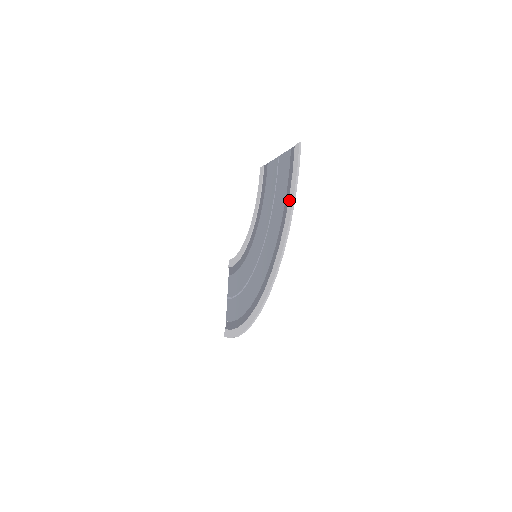
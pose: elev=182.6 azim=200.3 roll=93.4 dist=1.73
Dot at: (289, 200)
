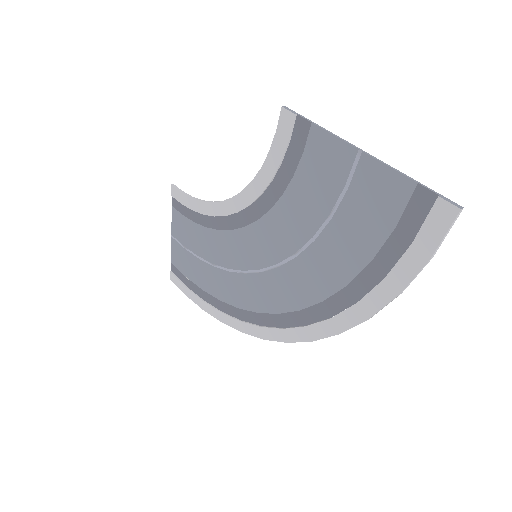
Dot at: (385, 282)
